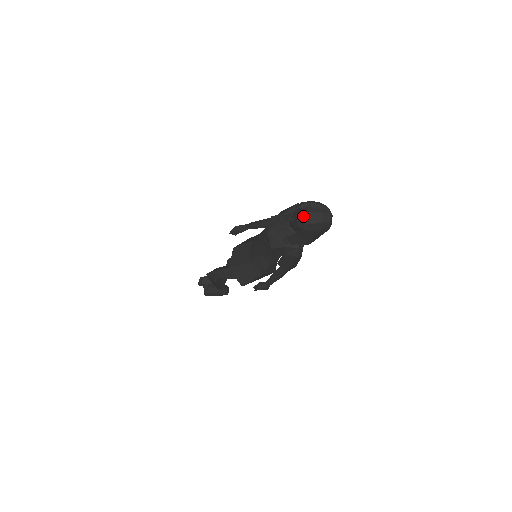
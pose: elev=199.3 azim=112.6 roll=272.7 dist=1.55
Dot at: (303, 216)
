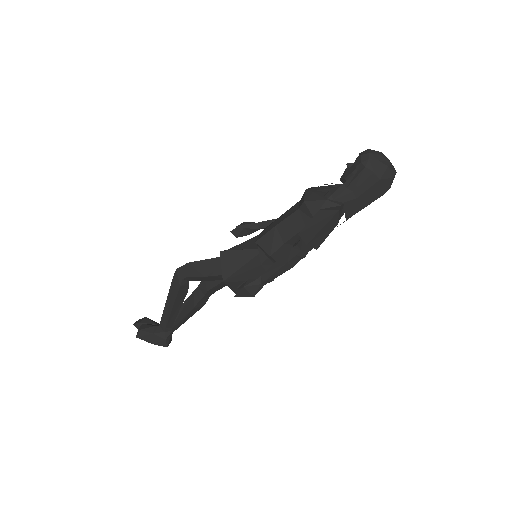
Dot at: (370, 151)
